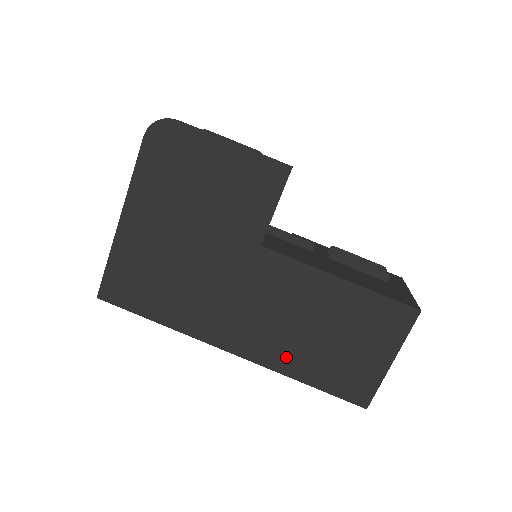
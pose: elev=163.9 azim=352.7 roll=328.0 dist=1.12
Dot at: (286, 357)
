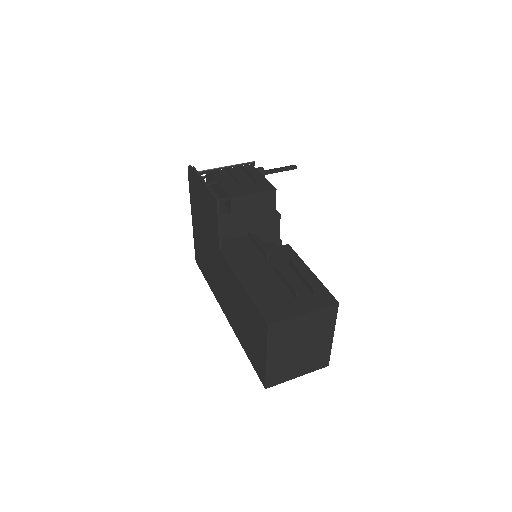
Dot at: (237, 329)
